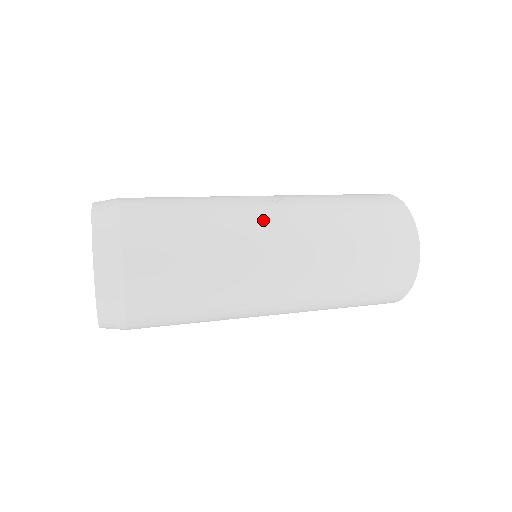
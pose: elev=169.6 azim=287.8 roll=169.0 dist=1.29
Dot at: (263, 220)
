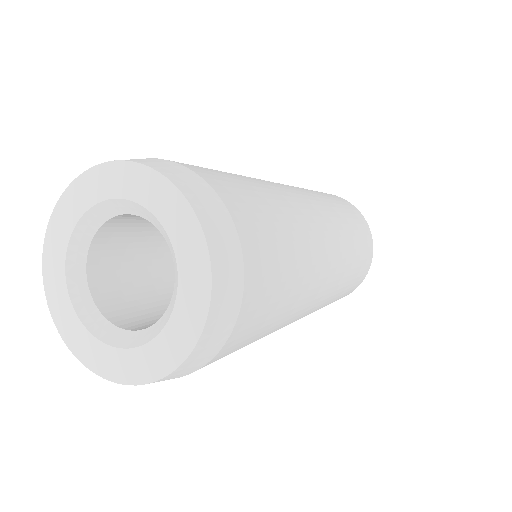
Dot at: (290, 191)
